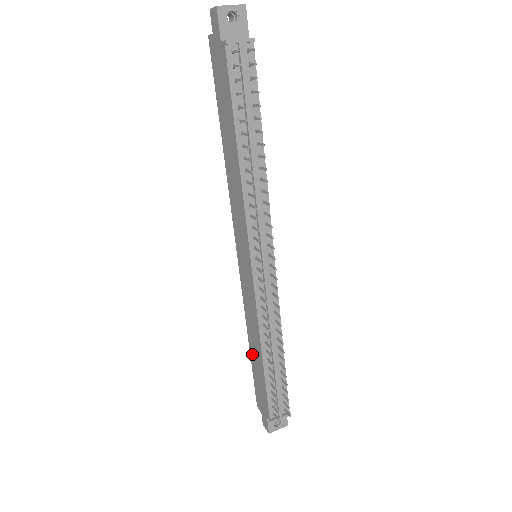
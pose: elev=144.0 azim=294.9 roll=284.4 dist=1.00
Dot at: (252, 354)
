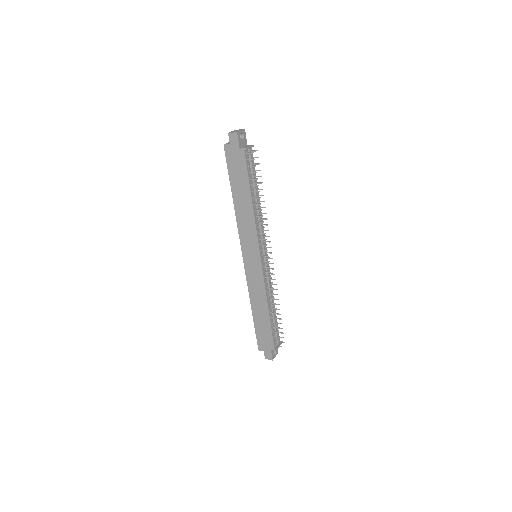
Dot at: (256, 316)
